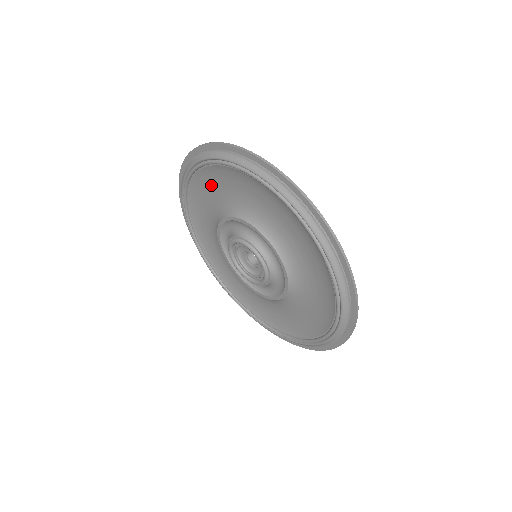
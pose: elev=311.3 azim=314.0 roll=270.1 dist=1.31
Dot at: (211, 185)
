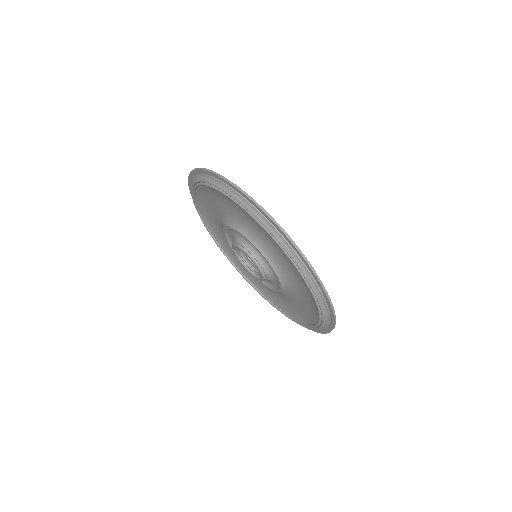
Dot at: (208, 205)
